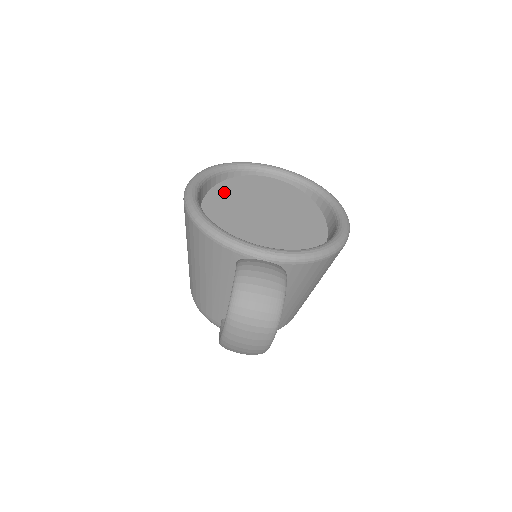
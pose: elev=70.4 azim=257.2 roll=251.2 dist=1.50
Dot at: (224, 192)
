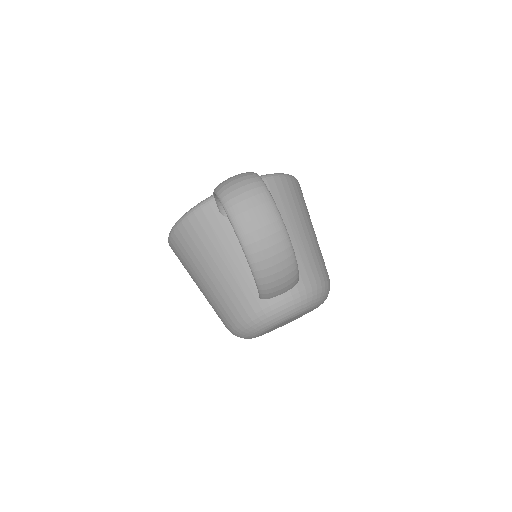
Dot at: occluded
